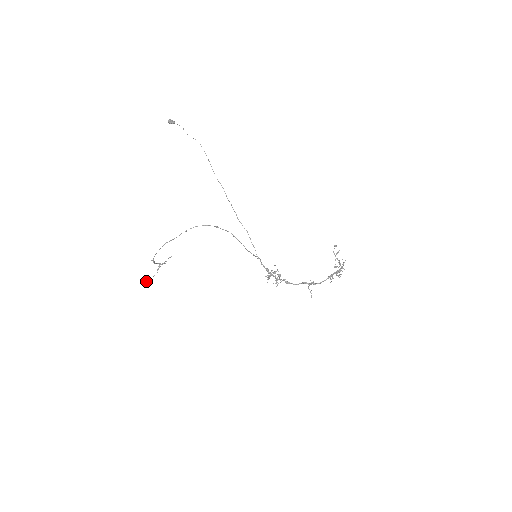
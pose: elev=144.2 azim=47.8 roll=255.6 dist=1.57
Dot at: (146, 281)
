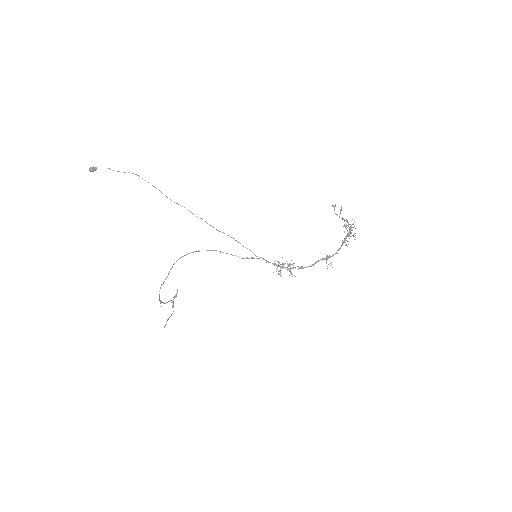
Dot at: (166, 324)
